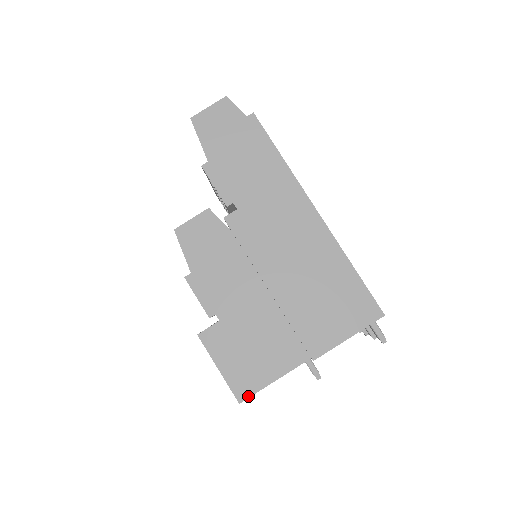
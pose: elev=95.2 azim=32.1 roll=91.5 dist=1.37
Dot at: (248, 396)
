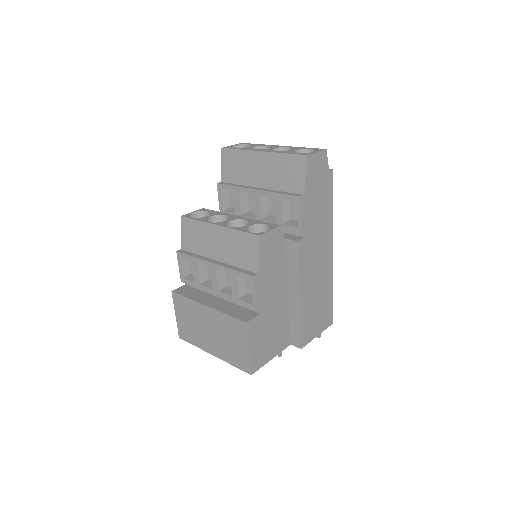
Dot at: (257, 370)
